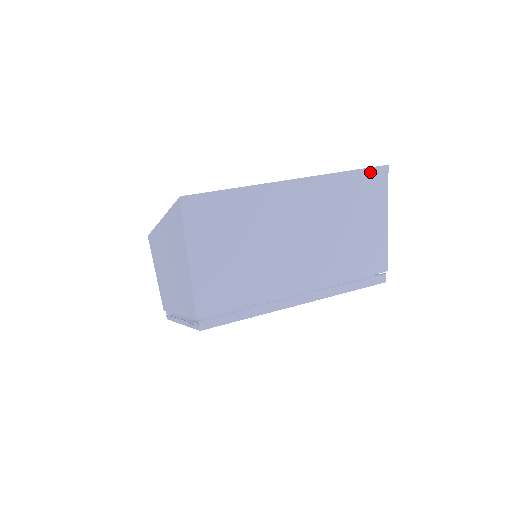
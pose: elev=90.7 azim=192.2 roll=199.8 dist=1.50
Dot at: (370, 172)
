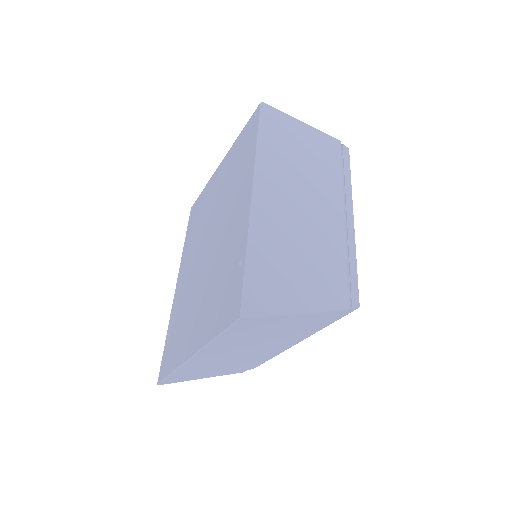
Dot at: (233, 328)
